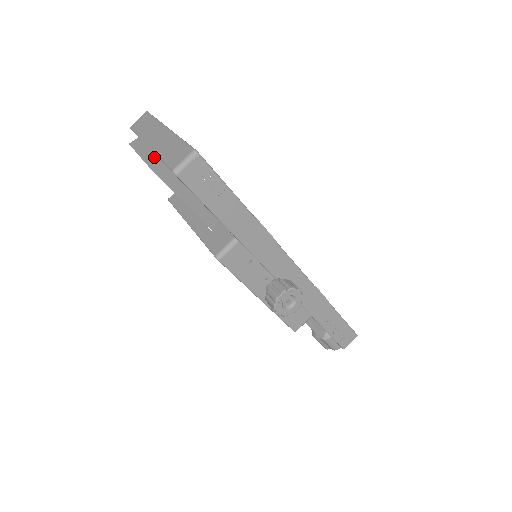
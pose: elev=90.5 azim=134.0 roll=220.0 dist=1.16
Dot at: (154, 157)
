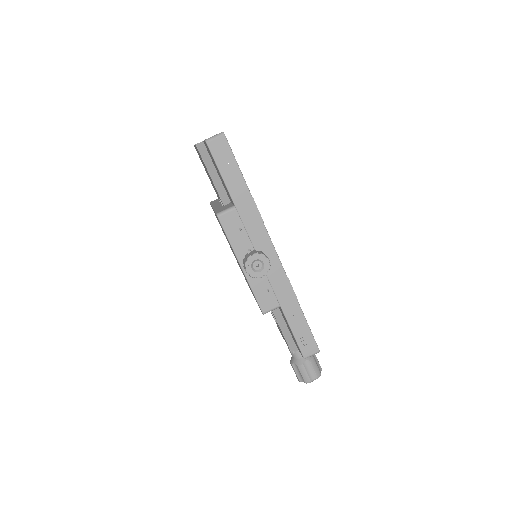
Dot at: occluded
